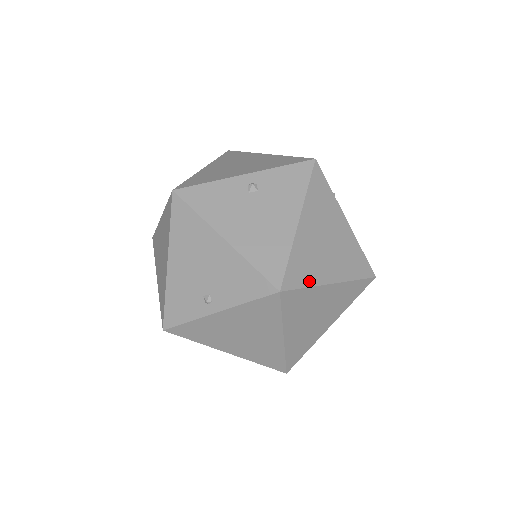
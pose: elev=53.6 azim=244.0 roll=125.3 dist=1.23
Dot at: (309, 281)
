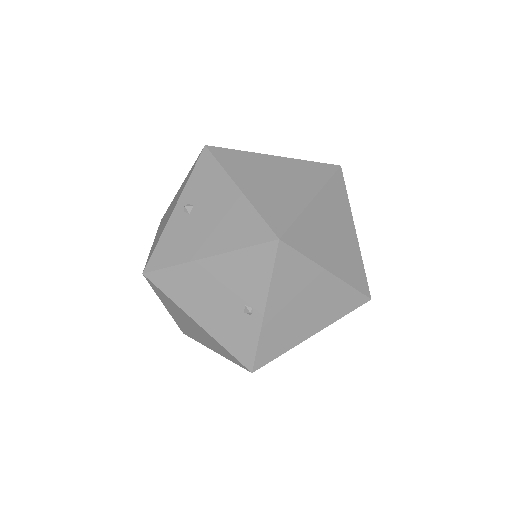
Dot at: (293, 213)
